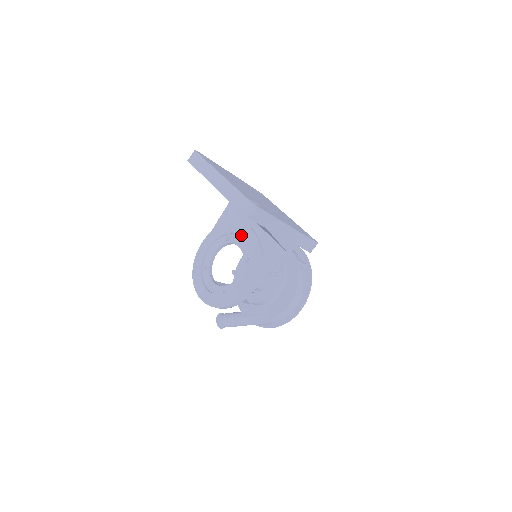
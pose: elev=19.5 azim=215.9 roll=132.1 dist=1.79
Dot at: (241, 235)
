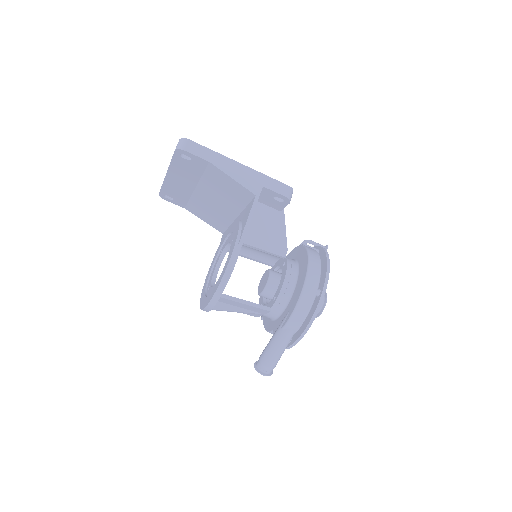
Dot at: (227, 235)
